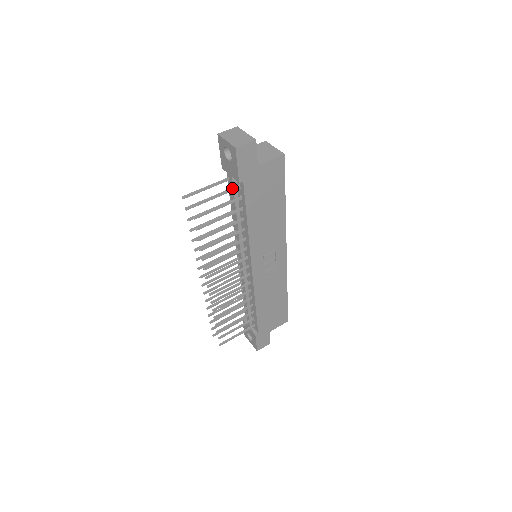
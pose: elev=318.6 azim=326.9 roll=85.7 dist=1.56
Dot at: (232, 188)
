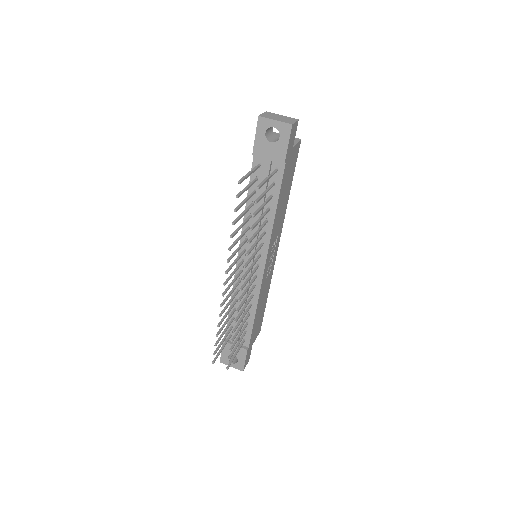
Dot at: (274, 171)
